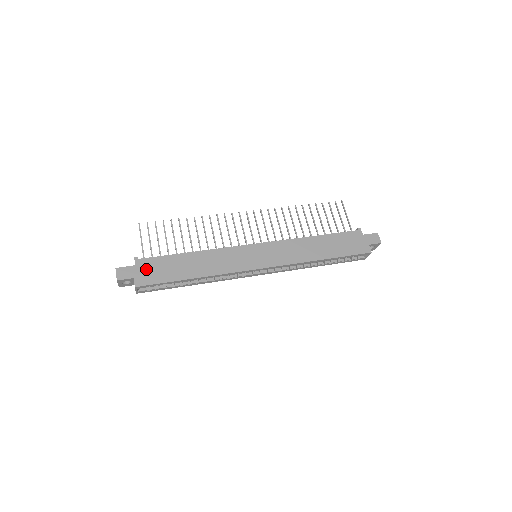
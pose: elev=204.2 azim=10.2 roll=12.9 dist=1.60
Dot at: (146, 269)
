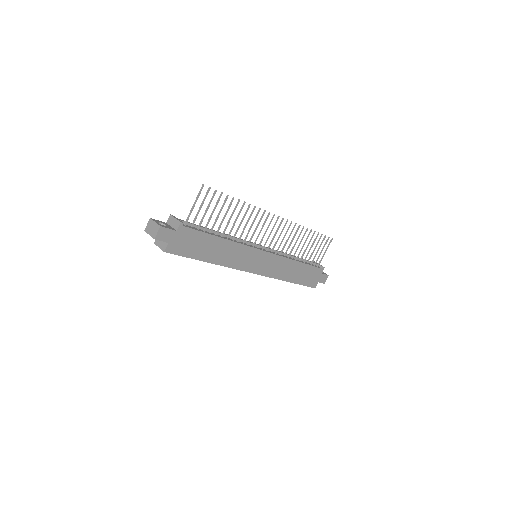
Dot at: (182, 239)
